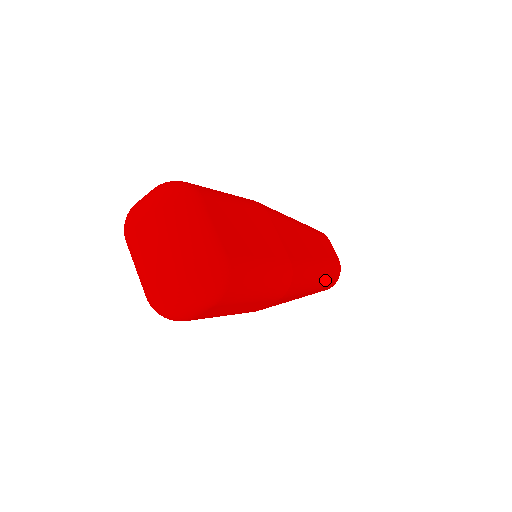
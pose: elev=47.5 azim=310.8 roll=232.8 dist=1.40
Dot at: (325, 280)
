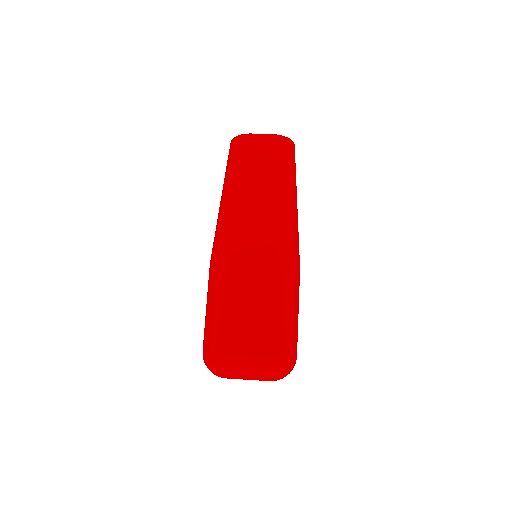
Dot at: (292, 179)
